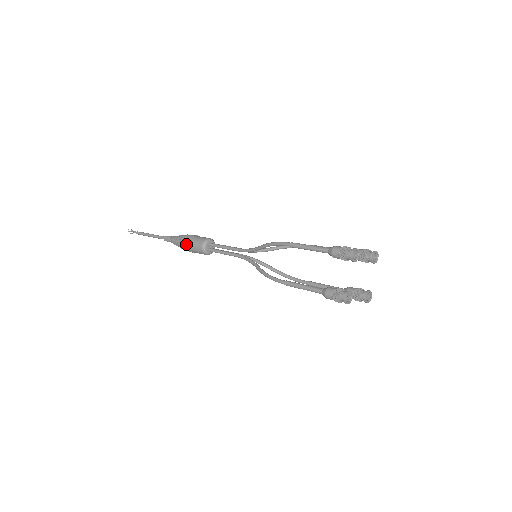
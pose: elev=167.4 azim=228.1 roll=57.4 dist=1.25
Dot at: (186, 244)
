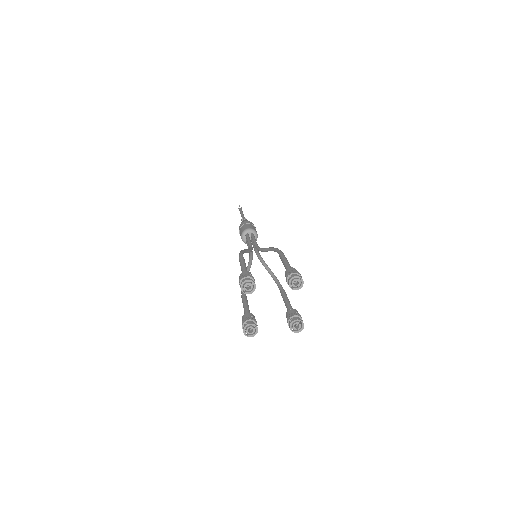
Dot at: (239, 232)
